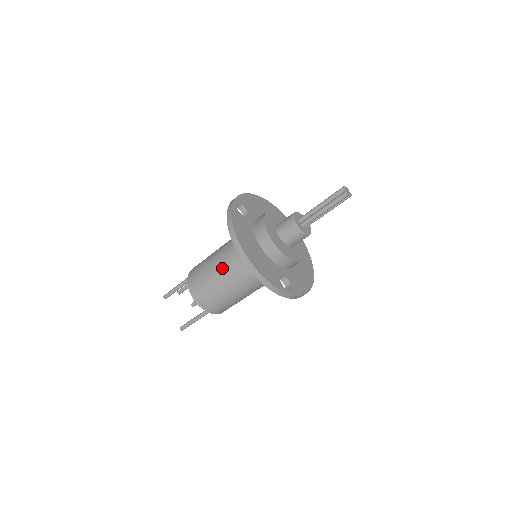
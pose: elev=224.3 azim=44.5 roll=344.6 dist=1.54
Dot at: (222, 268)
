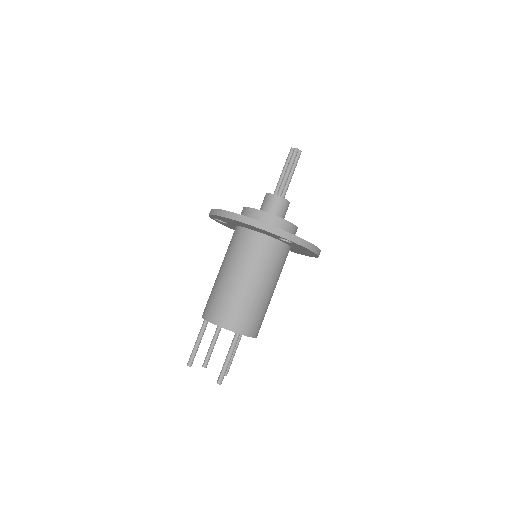
Dot at: (228, 270)
